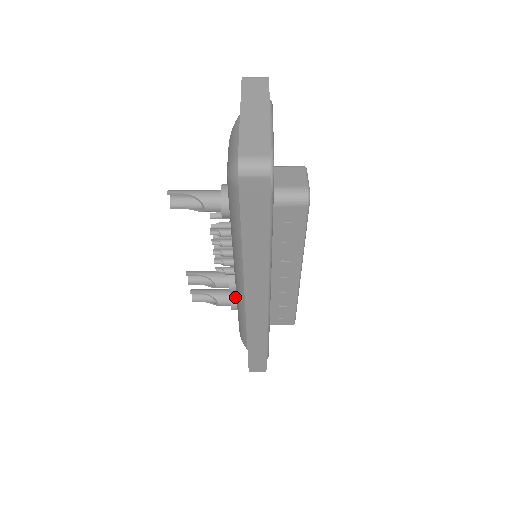
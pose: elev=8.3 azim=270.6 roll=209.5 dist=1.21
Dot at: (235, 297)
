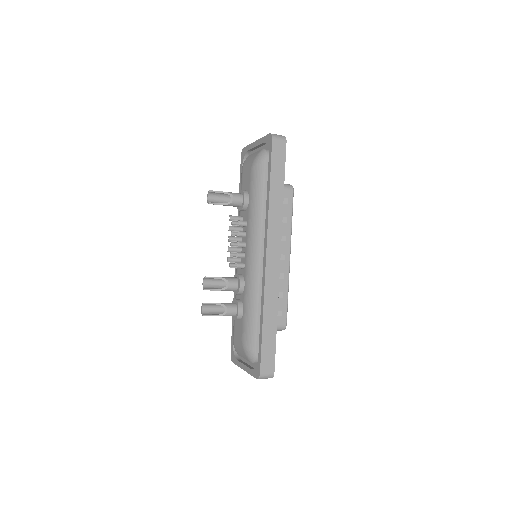
Dot at: (240, 301)
